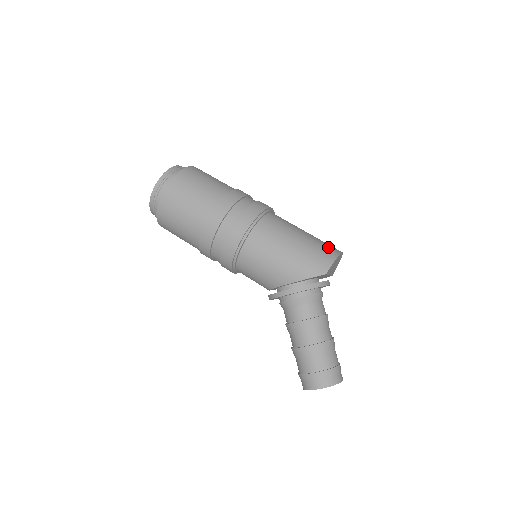
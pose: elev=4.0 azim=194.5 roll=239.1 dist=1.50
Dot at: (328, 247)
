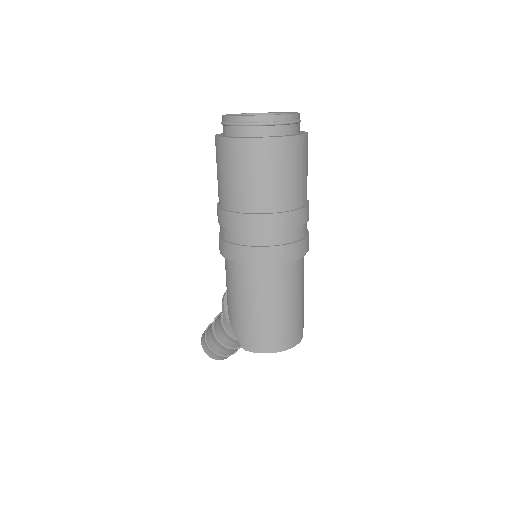
Dot at: (277, 339)
